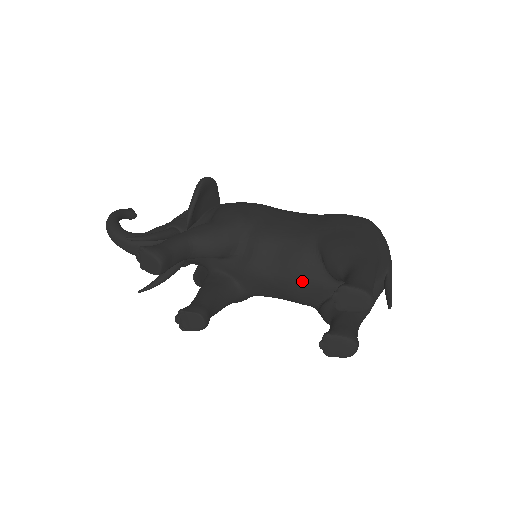
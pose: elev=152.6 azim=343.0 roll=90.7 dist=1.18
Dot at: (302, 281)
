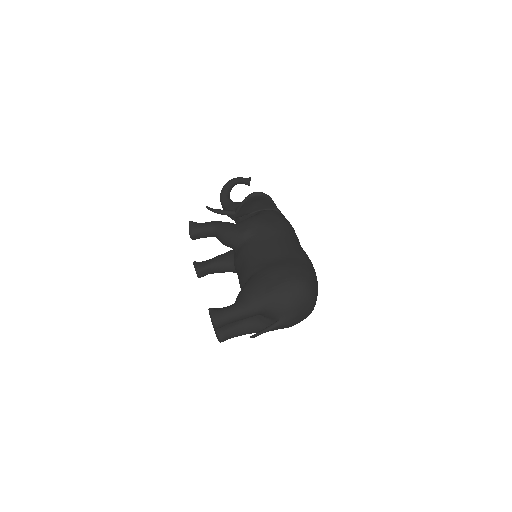
Dot at: occluded
